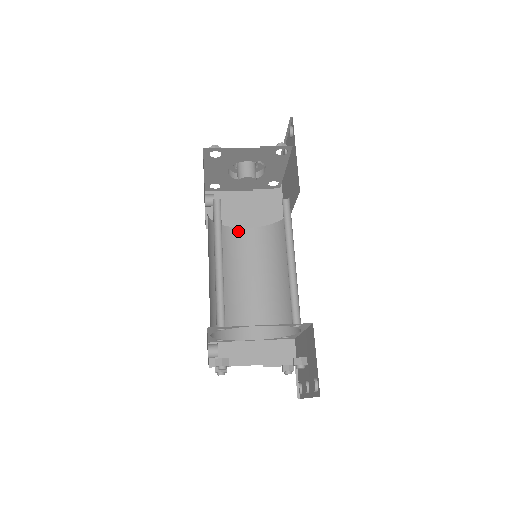
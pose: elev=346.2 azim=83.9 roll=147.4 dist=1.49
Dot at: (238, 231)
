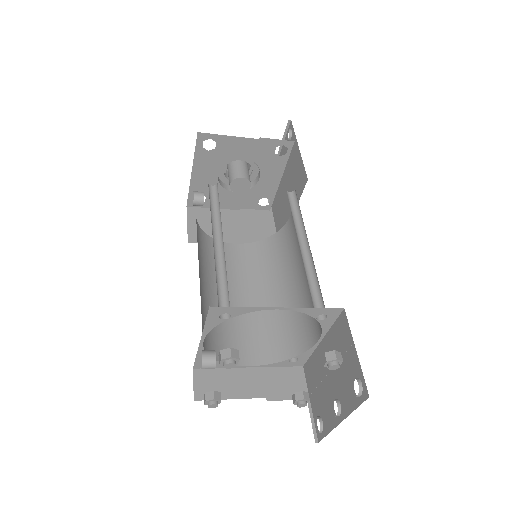
Dot at: (226, 246)
